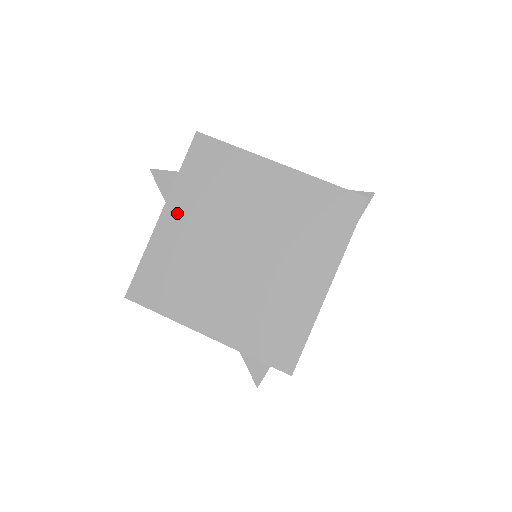
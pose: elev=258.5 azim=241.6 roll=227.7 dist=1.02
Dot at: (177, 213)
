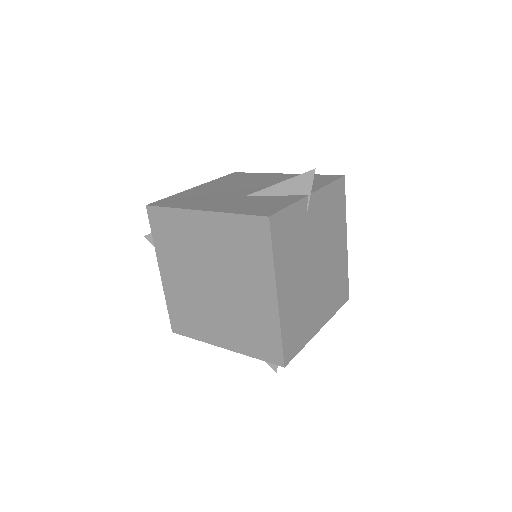
Dot at: (167, 269)
